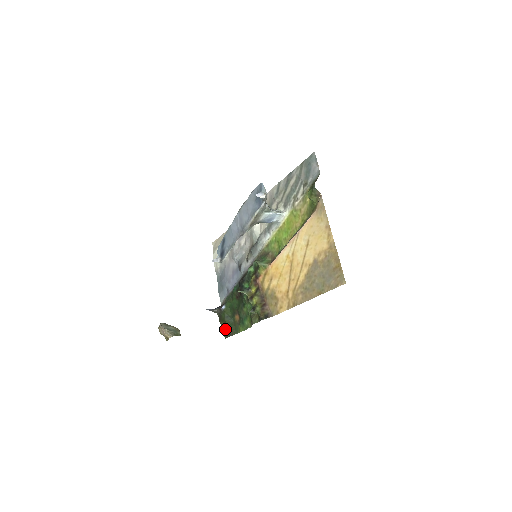
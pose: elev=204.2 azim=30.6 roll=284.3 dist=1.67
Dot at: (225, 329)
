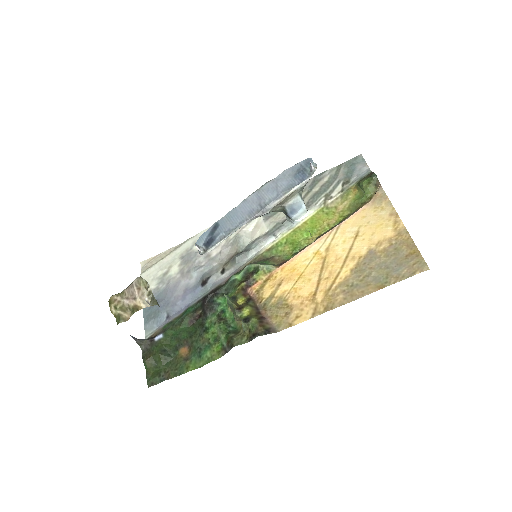
Dot at: (152, 372)
